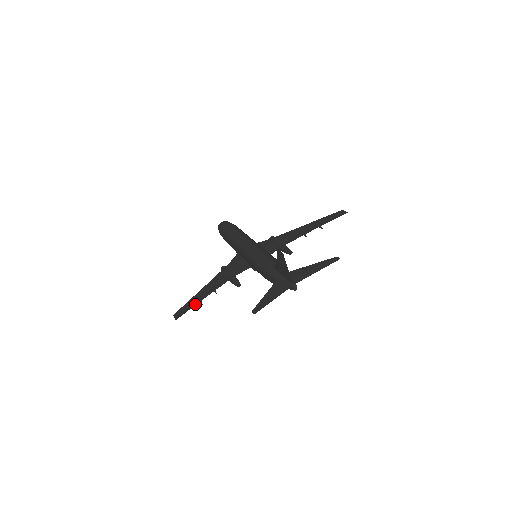
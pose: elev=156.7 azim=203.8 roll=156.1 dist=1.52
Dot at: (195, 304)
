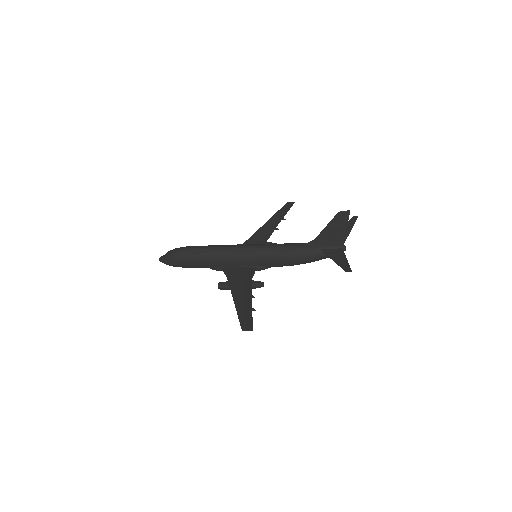
Dot at: (251, 312)
